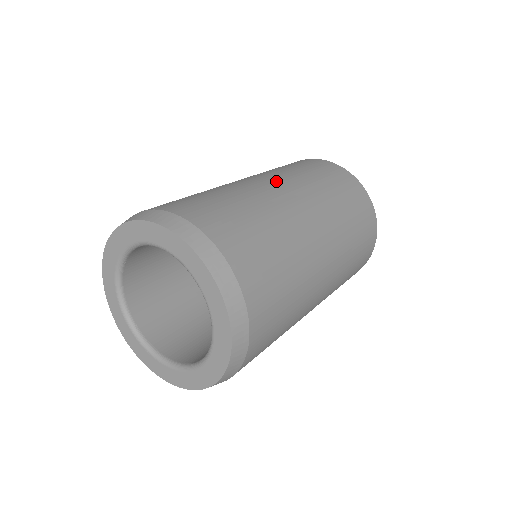
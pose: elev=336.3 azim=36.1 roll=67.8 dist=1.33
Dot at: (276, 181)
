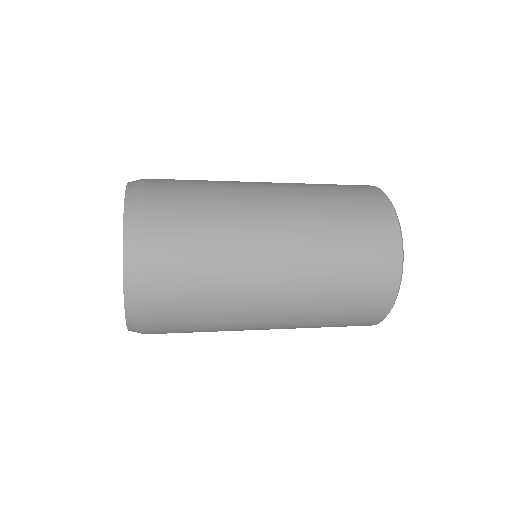
Dot at: occluded
